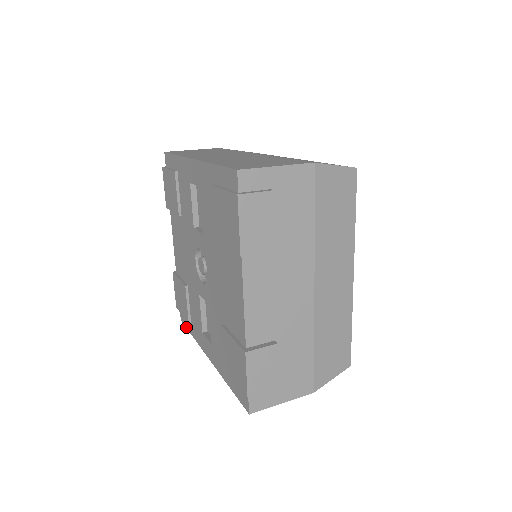
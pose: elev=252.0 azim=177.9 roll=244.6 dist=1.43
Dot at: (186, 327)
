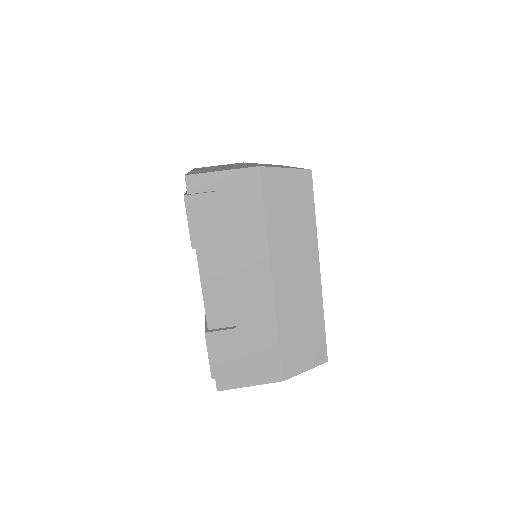
Dot at: occluded
